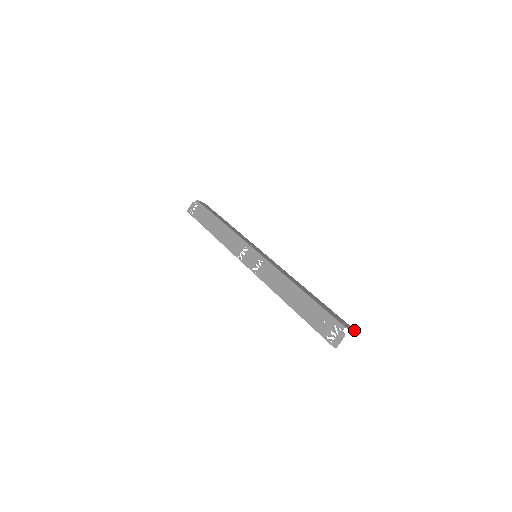
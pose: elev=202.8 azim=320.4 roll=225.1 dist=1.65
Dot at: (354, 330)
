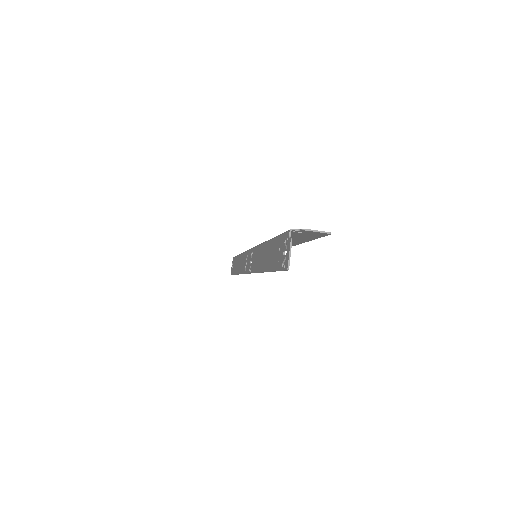
Dot at: (321, 232)
